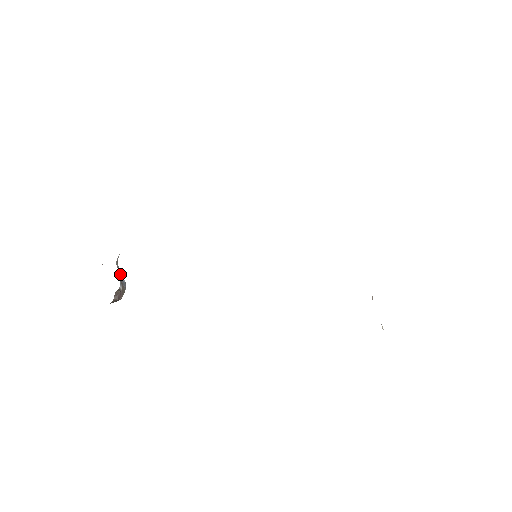
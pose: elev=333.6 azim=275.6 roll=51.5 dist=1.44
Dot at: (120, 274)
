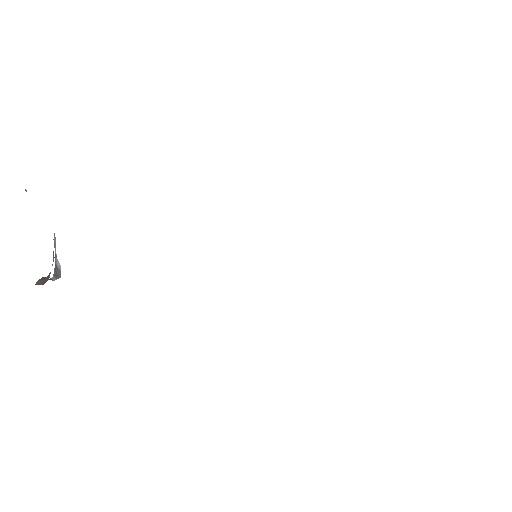
Dot at: (56, 258)
